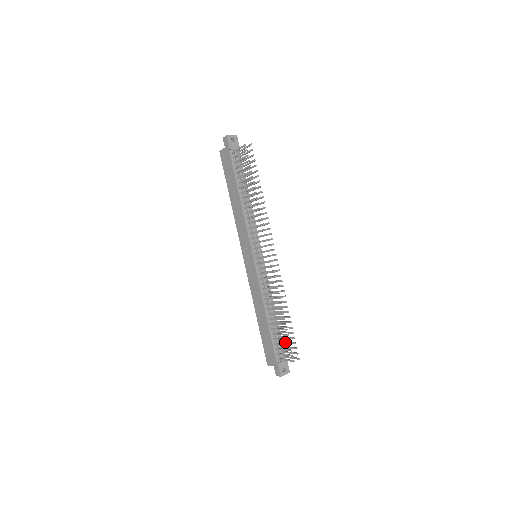
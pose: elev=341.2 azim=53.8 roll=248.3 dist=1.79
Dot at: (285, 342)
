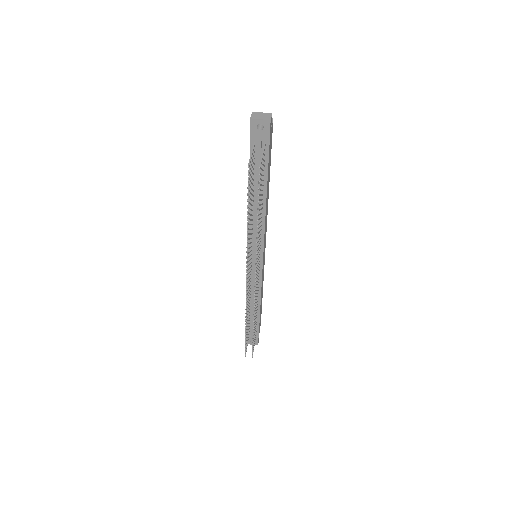
Dot at: occluded
